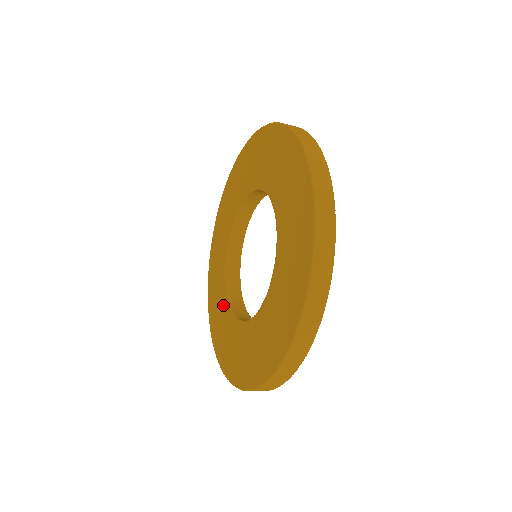
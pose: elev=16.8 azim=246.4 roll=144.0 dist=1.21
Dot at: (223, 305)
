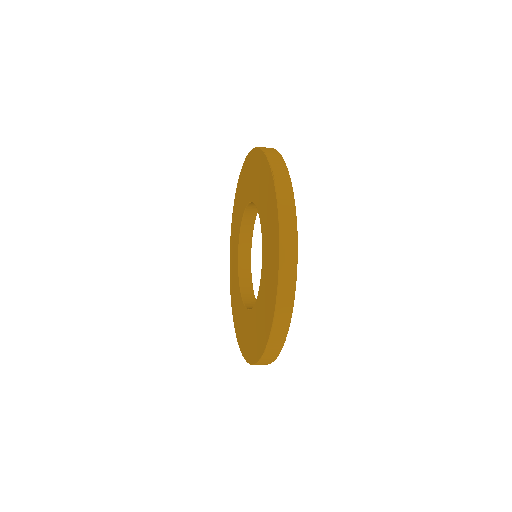
Dot at: (243, 314)
